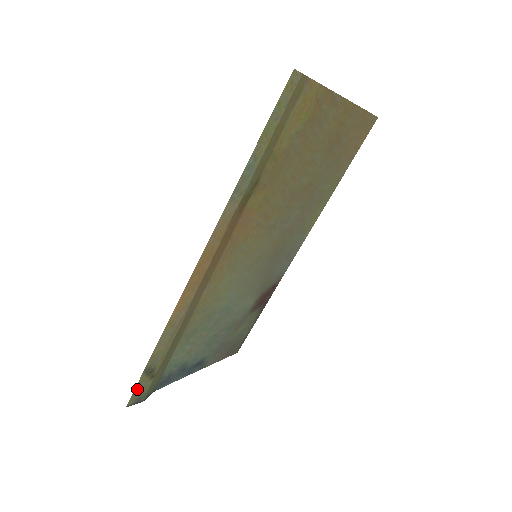
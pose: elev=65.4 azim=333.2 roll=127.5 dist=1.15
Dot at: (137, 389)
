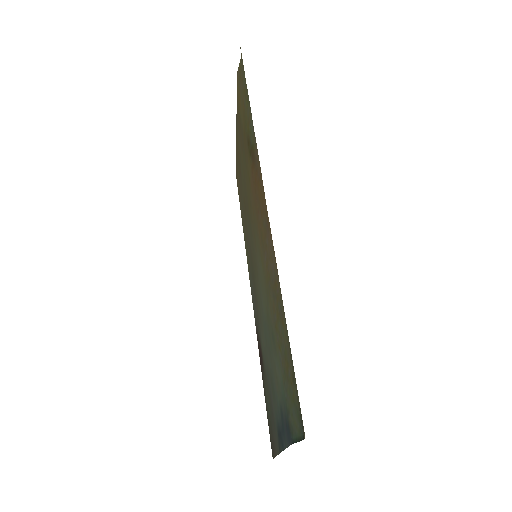
Dot at: occluded
